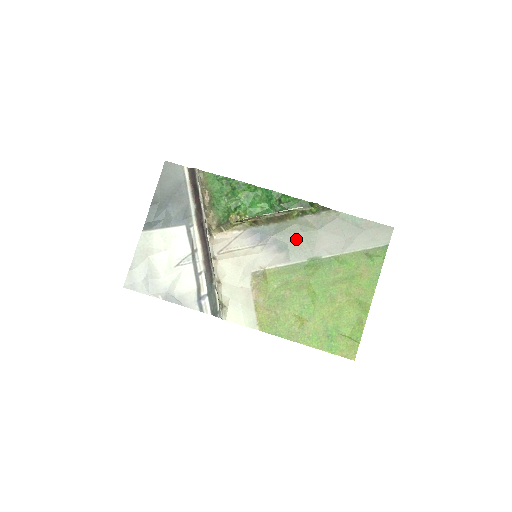
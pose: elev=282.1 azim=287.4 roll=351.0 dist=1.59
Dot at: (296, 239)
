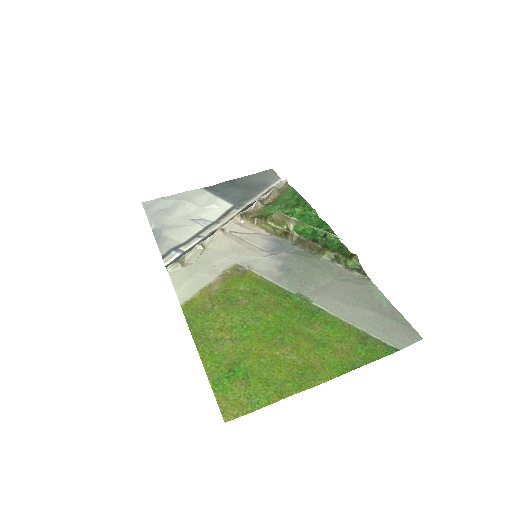
Dot at: (306, 270)
